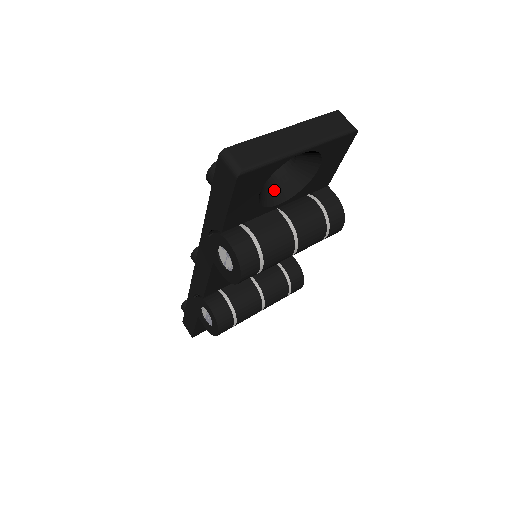
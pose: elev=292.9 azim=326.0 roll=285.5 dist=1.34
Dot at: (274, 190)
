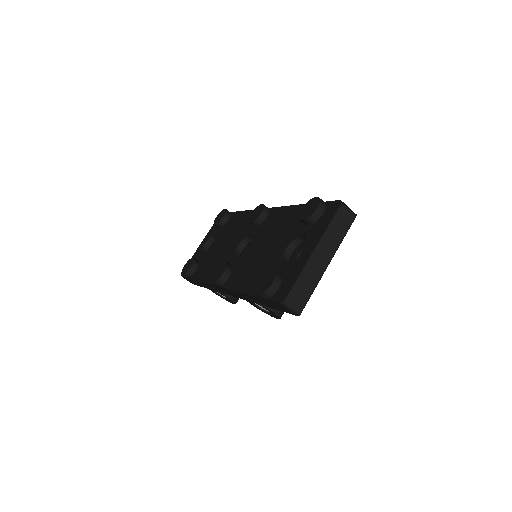
Dot at: (291, 258)
